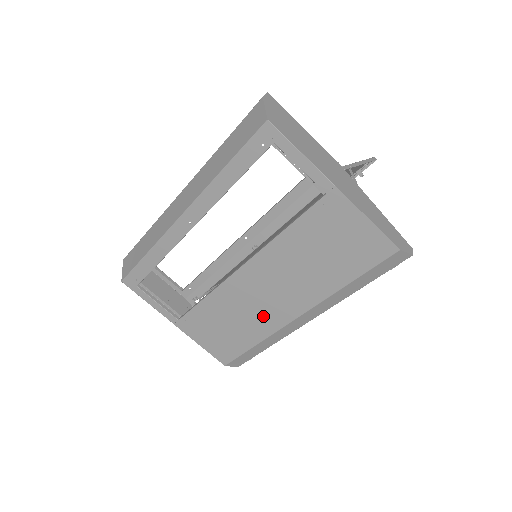
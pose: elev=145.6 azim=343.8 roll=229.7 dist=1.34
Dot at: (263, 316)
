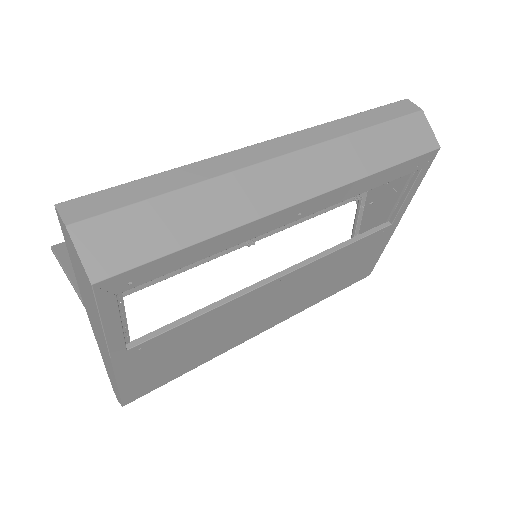
Dot at: (238, 333)
